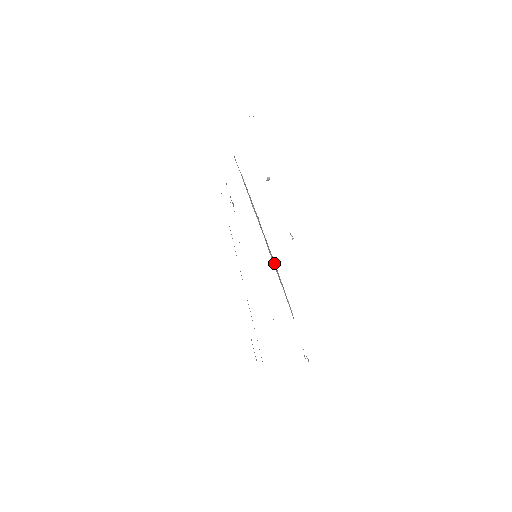
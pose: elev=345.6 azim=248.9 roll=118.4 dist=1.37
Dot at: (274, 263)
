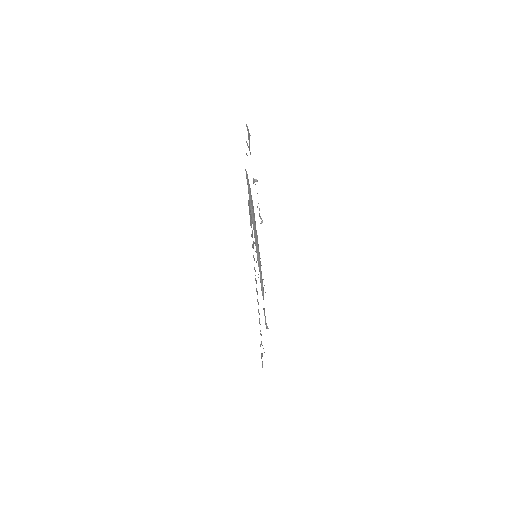
Dot at: (257, 252)
